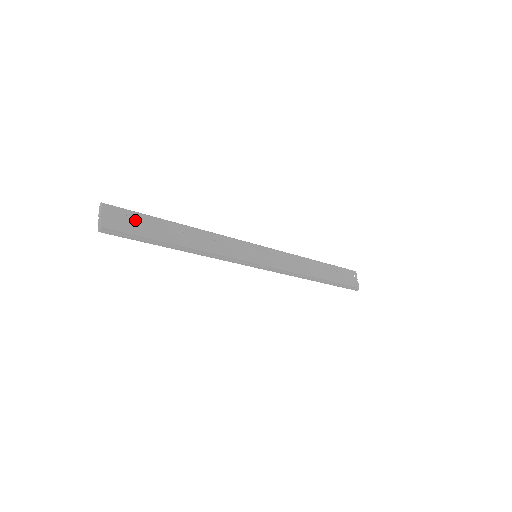
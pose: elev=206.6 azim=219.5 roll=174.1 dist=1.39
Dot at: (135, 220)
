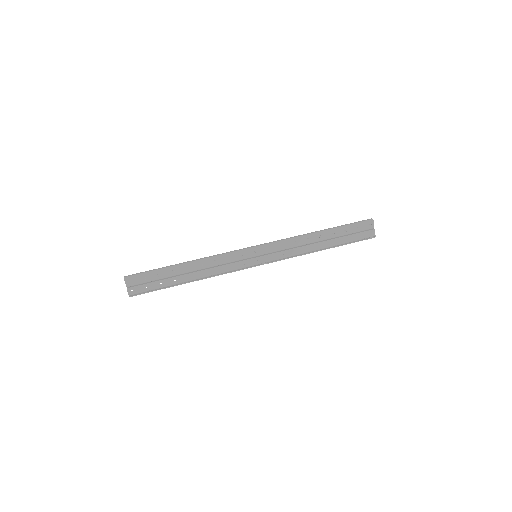
Dot at: (150, 279)
